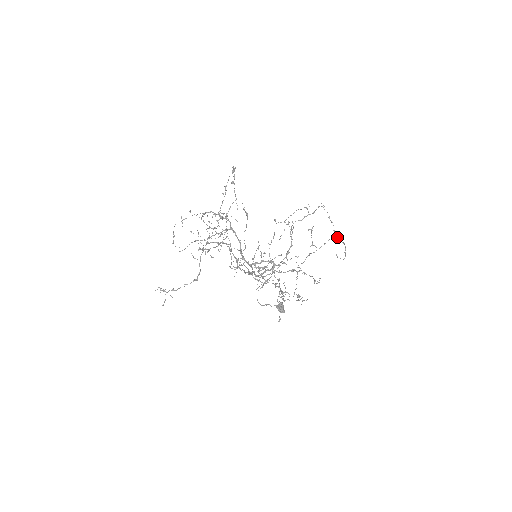
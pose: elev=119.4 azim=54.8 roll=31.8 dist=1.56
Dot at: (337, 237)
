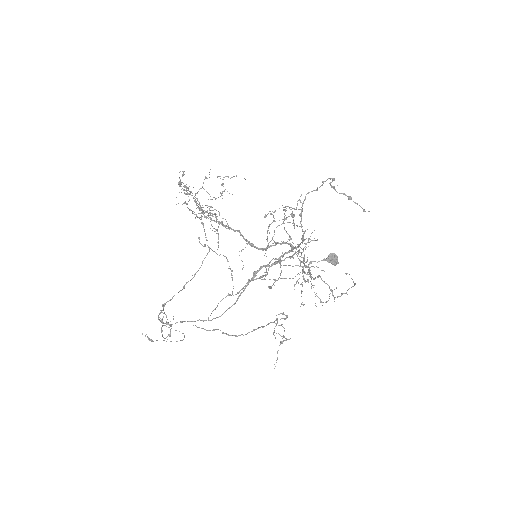
Dot at: (323, 281)
